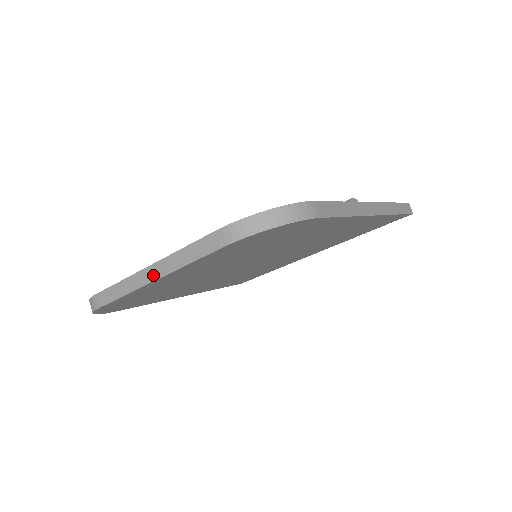
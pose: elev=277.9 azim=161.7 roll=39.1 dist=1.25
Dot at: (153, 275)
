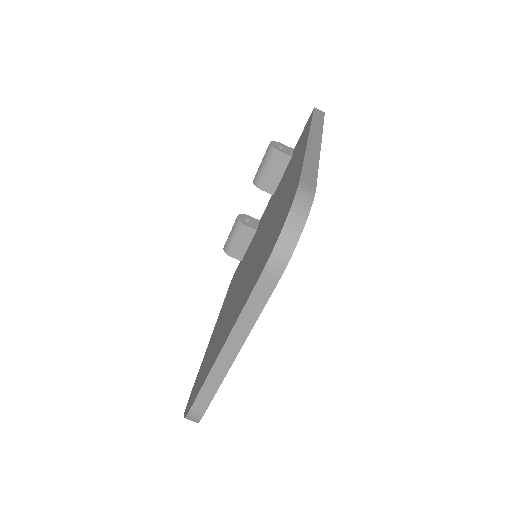
Dot at: (232, 352)
